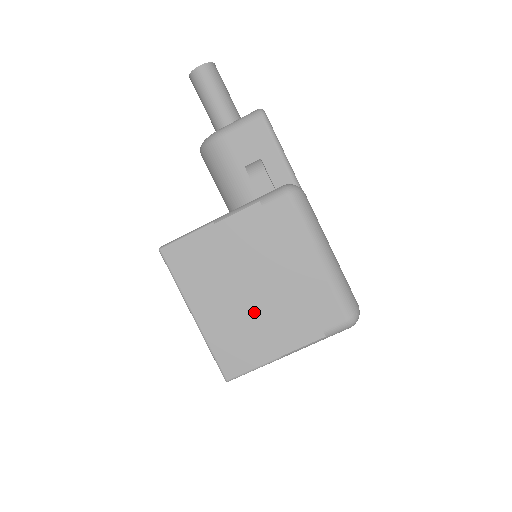
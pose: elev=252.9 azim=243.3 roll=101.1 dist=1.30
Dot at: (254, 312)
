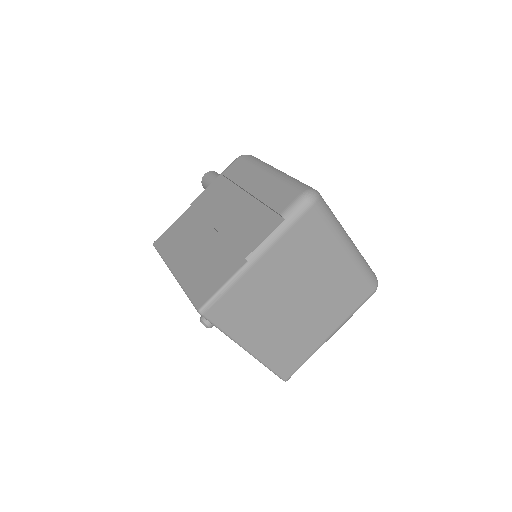
Dot at: (221, 241)
